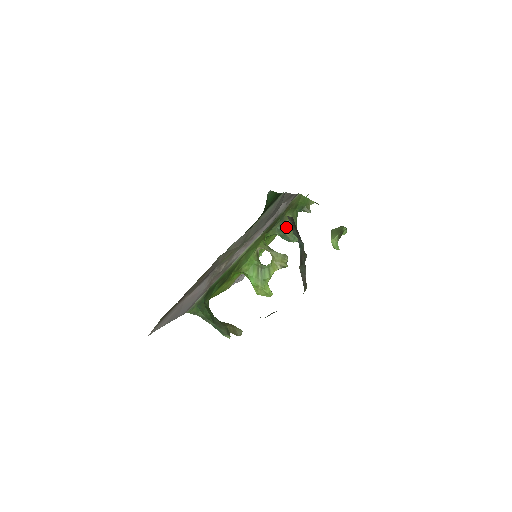
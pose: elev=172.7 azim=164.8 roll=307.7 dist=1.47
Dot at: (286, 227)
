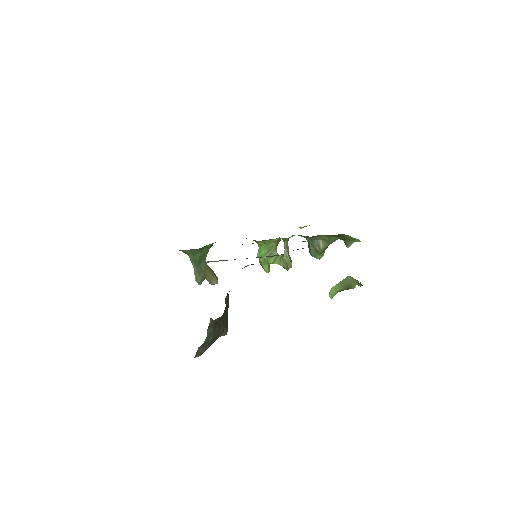
Dot at: (314, 244)
